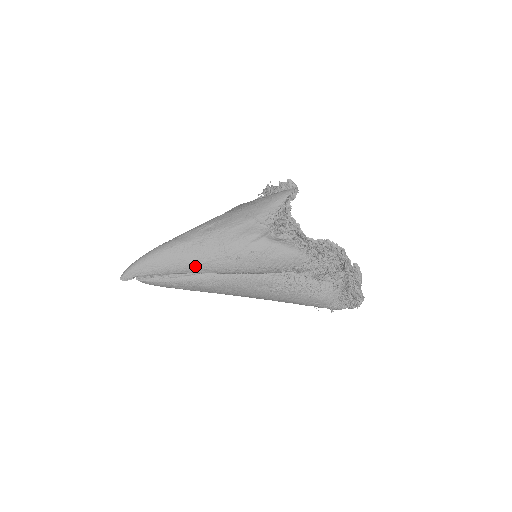
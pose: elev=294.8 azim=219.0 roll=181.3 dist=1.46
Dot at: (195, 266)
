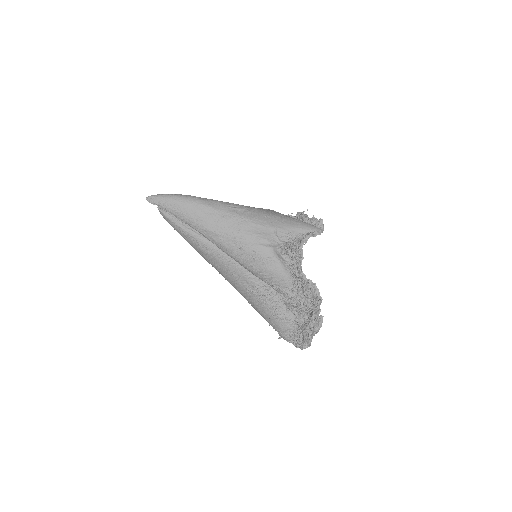
Dot at: (207, 230)
